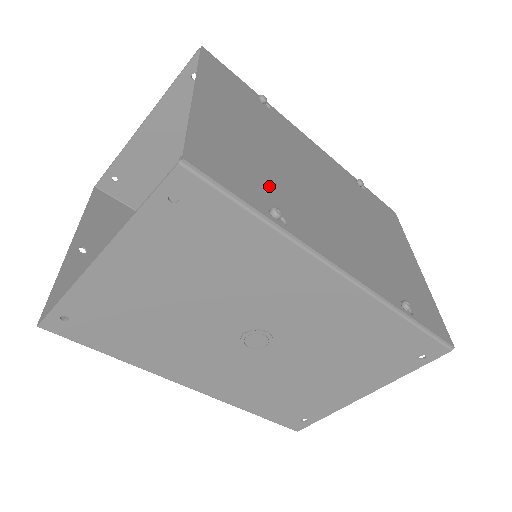
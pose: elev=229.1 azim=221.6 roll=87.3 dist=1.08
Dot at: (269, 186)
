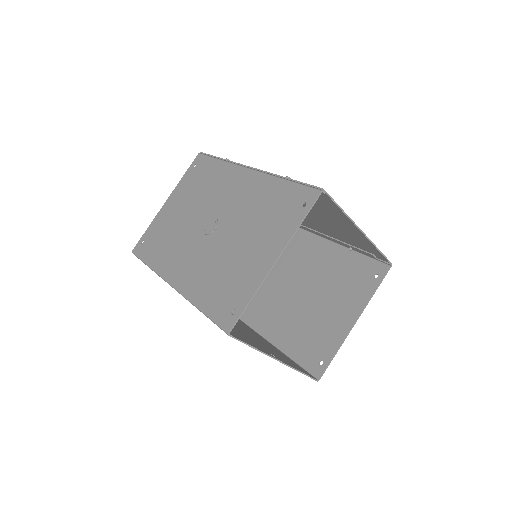
Dot at: occluded
